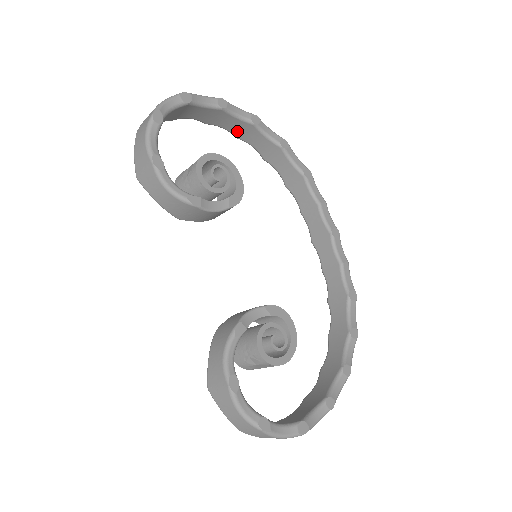
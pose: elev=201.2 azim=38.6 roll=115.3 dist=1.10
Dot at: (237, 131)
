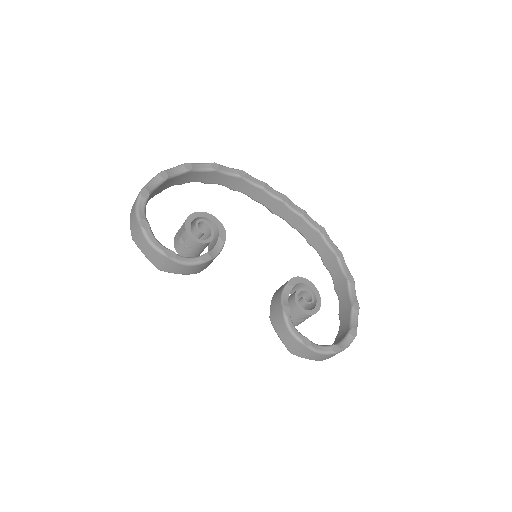
Dot at: (180, 181)
